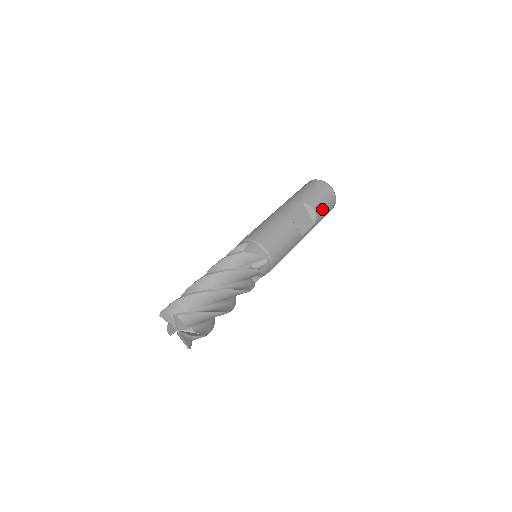
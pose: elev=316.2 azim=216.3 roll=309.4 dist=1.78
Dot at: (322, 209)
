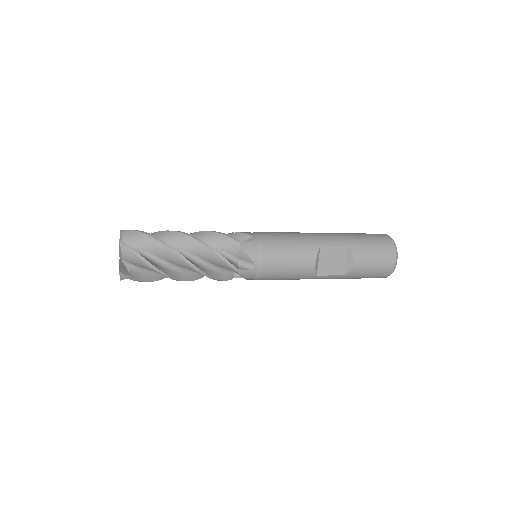
Dot at: (365, 269)
